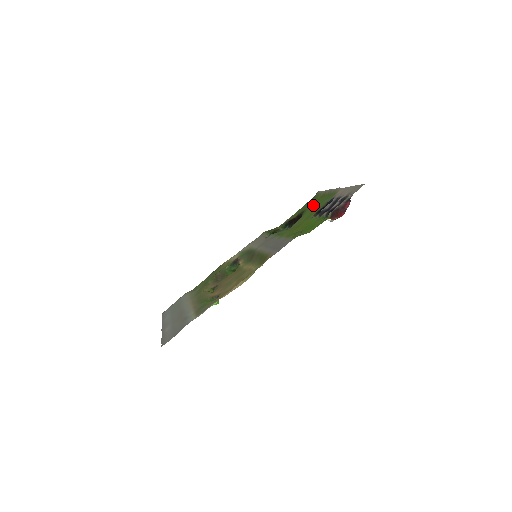
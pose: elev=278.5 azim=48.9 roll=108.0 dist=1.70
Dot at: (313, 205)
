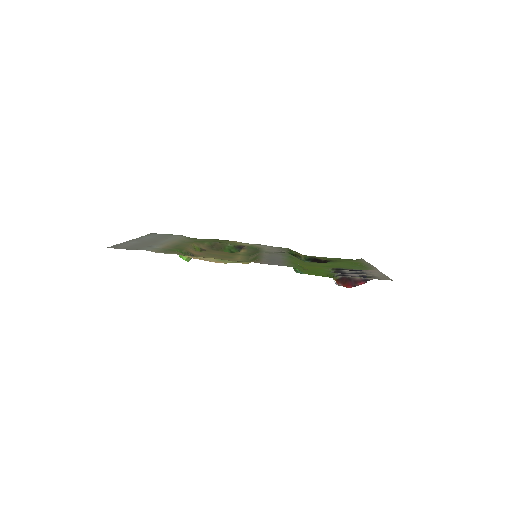
Dot at: (344, 263)
